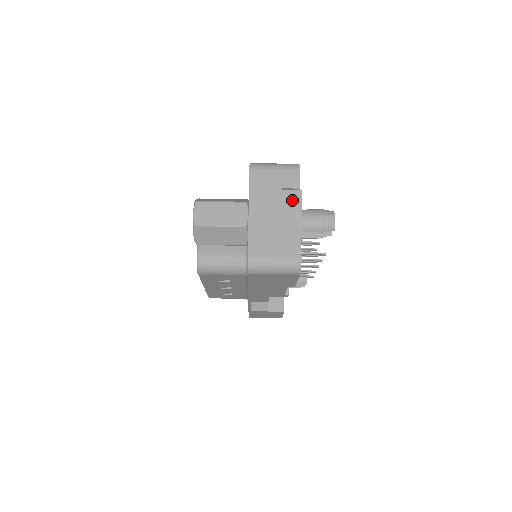
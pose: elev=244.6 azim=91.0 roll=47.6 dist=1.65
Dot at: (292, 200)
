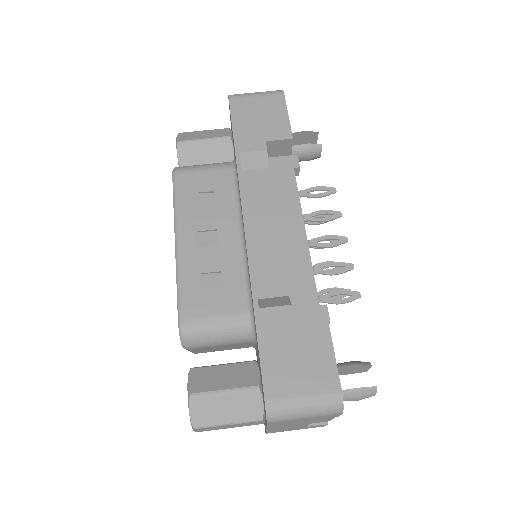
Dot at: occluded
